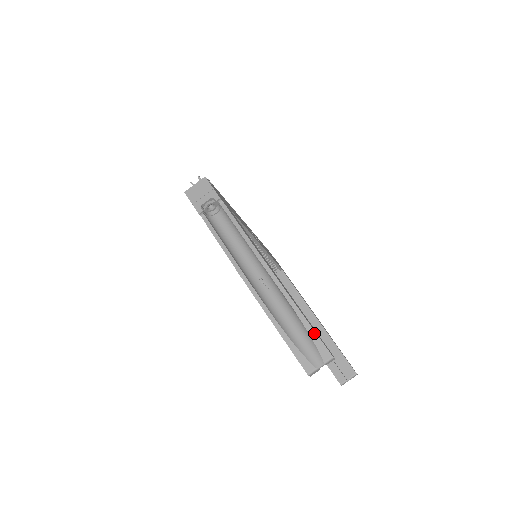
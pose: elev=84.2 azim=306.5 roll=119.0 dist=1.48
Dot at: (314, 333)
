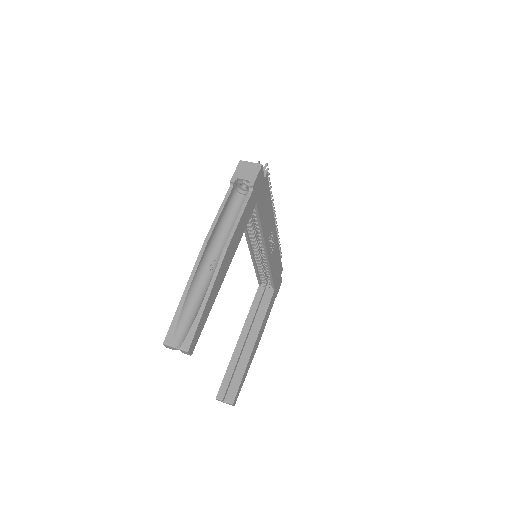
Dot at: (197, 325)
